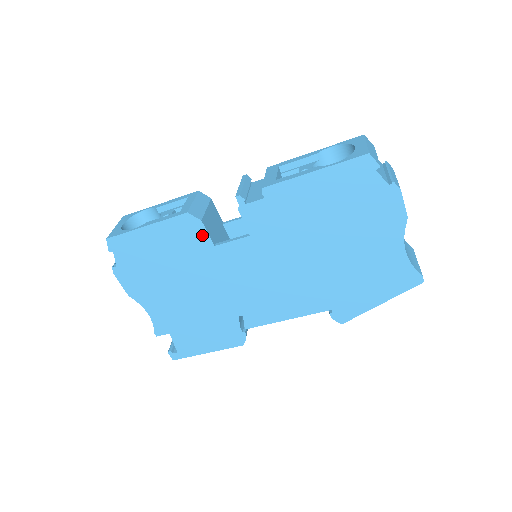
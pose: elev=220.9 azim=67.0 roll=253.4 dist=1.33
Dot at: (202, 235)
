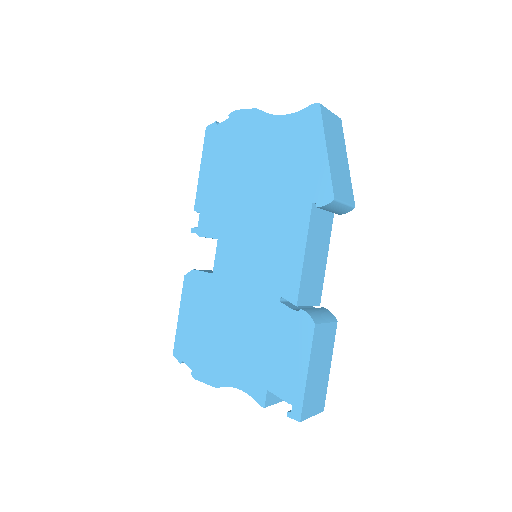
Dot at: (202, 277)
